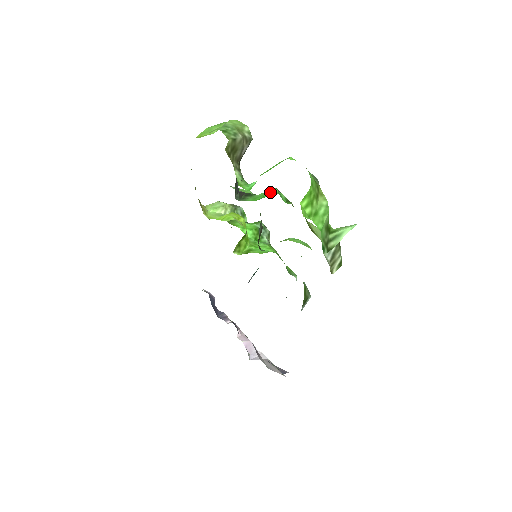
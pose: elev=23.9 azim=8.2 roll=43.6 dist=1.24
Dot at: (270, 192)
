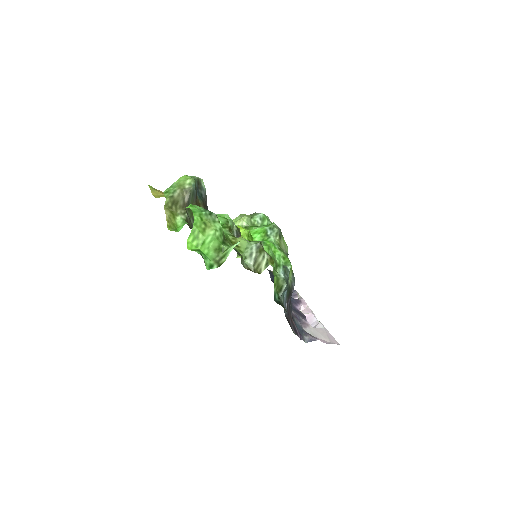
Dot at: occluded
